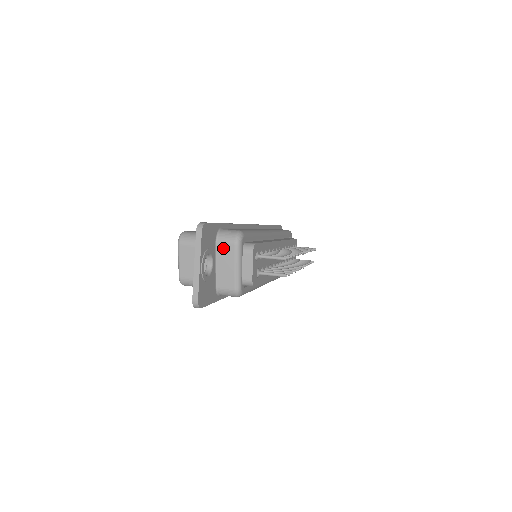
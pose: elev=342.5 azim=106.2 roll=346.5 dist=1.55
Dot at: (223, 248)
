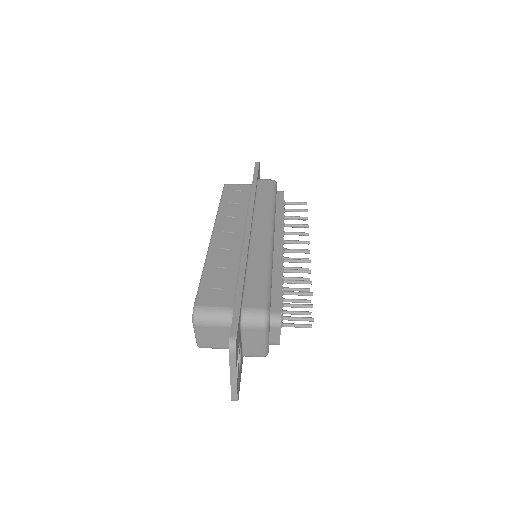
Dot at: (249, 331)
